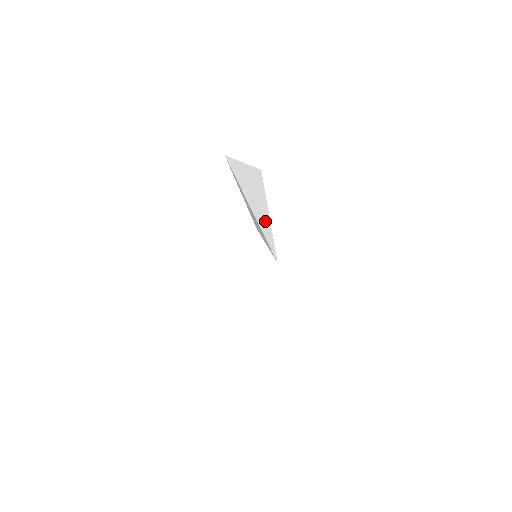
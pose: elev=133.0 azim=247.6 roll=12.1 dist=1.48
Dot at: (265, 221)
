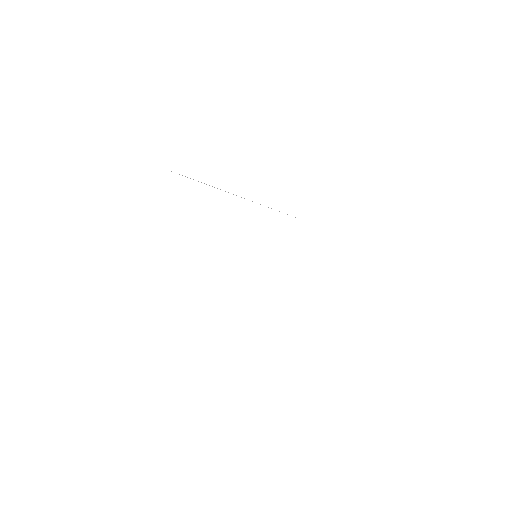
Dot at: occluded
